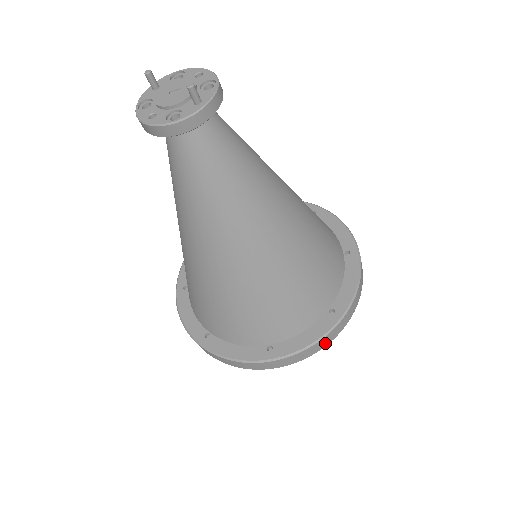
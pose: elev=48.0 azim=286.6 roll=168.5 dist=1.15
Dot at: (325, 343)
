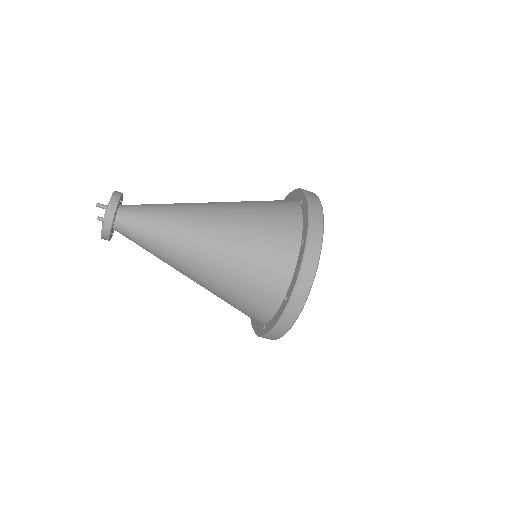
Dot at: (313, 264)
